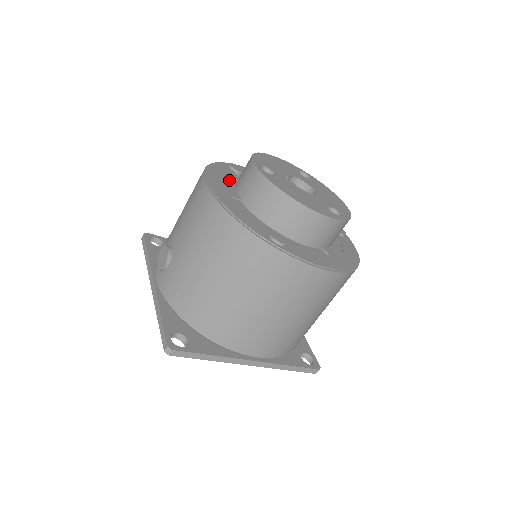
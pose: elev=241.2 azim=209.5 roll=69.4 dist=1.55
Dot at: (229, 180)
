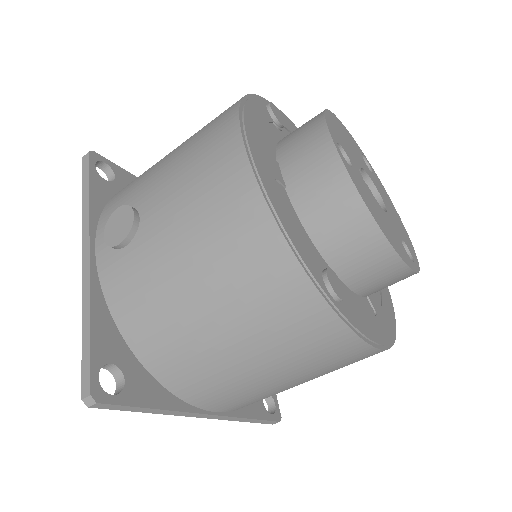
Dot at: (269, 137)
